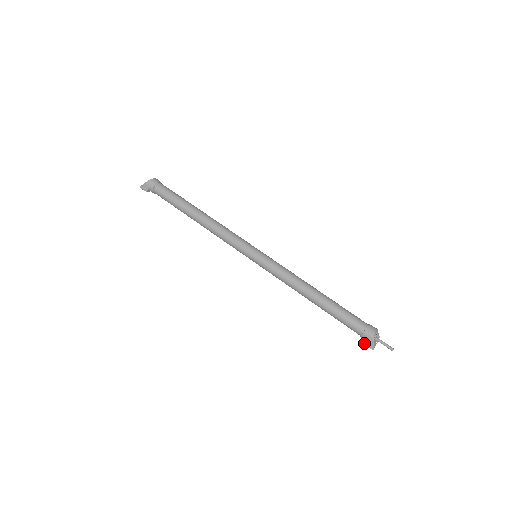
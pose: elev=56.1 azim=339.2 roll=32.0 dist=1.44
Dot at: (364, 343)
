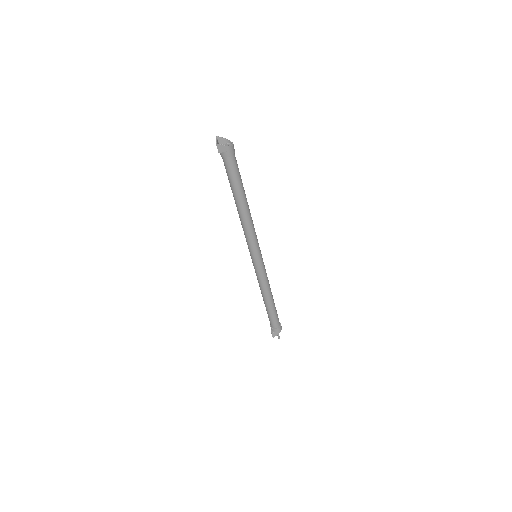
Dot at: (272, 333)
